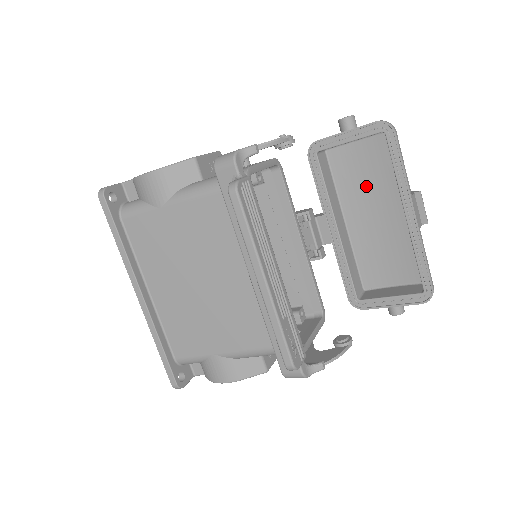
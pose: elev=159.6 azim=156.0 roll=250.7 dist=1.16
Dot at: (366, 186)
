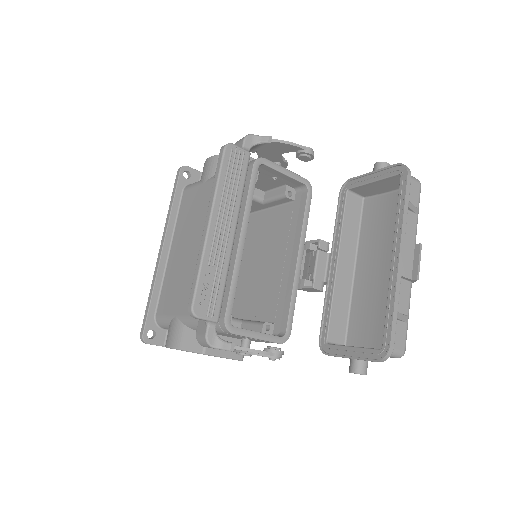
Dot at: (383, 237)
